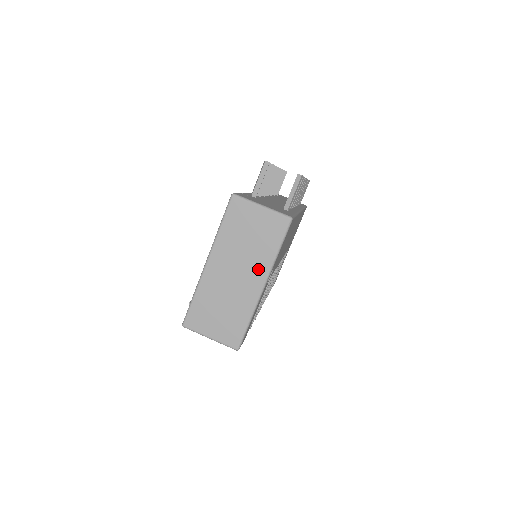
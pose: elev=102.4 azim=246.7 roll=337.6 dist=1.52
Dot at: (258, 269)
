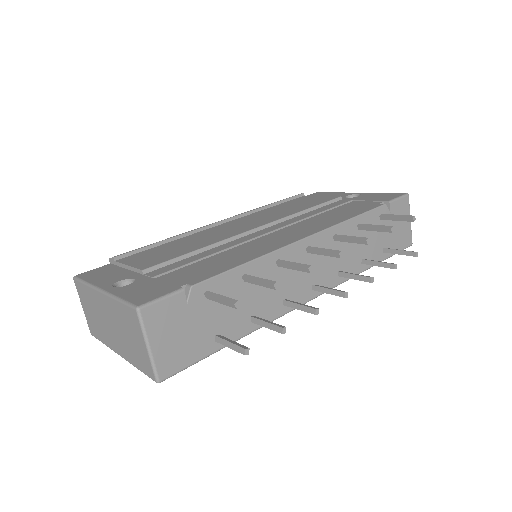
Dot at: (122, 348)
